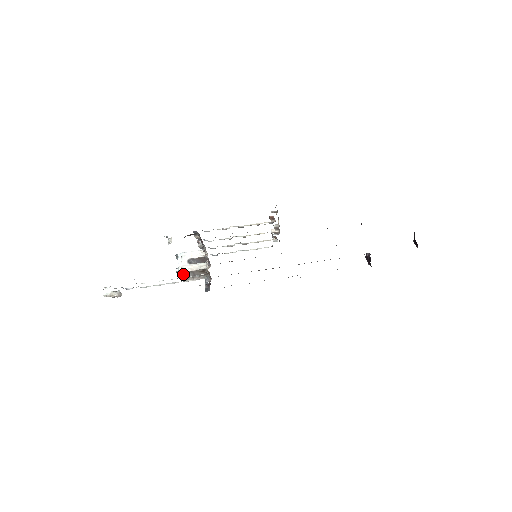
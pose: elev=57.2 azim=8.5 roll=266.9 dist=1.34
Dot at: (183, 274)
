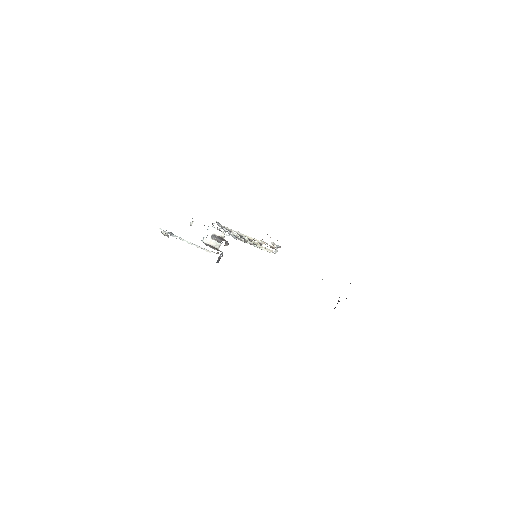
Dot at: (205, 244)
